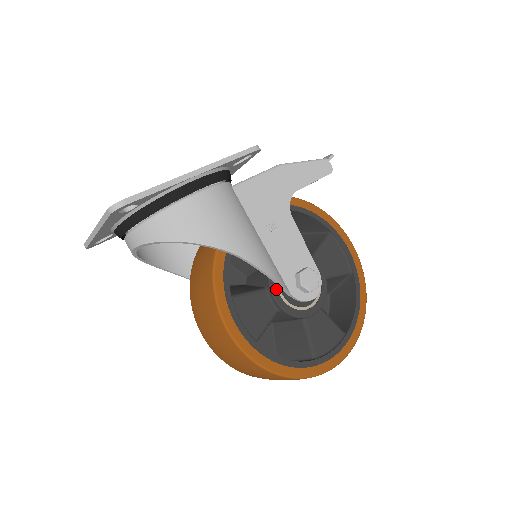
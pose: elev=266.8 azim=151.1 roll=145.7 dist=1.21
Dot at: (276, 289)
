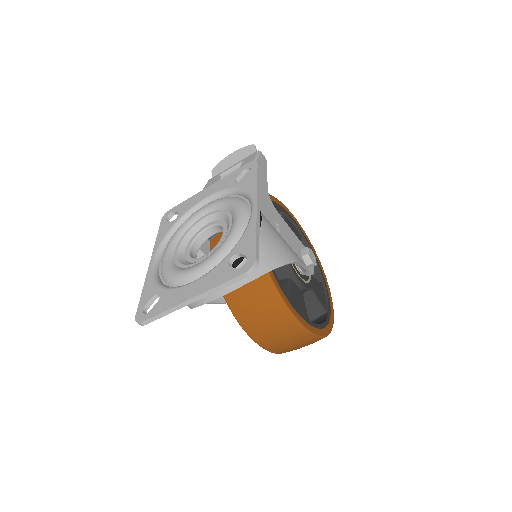
Dot at: (297, 275)
